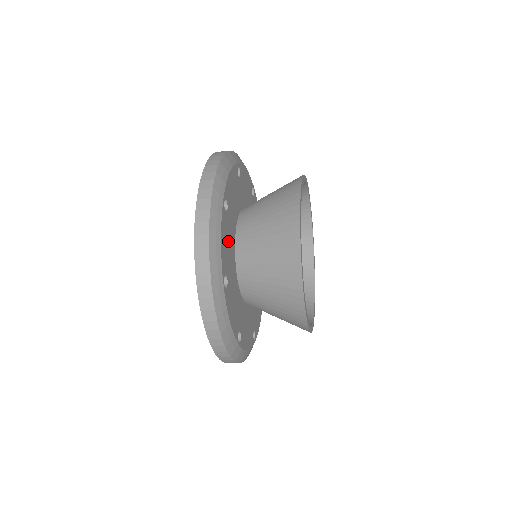
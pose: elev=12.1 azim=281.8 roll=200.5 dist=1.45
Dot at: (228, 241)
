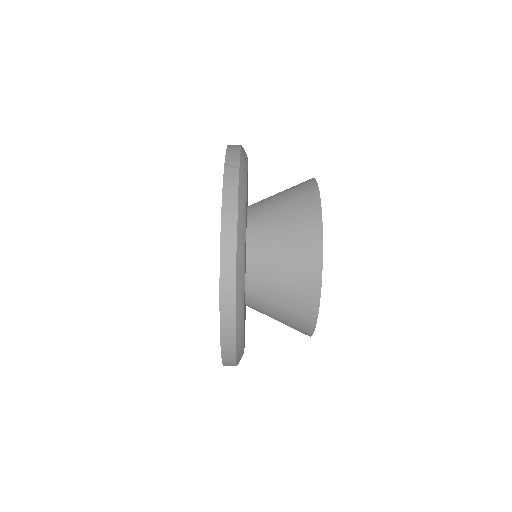
Dot at: occluded
